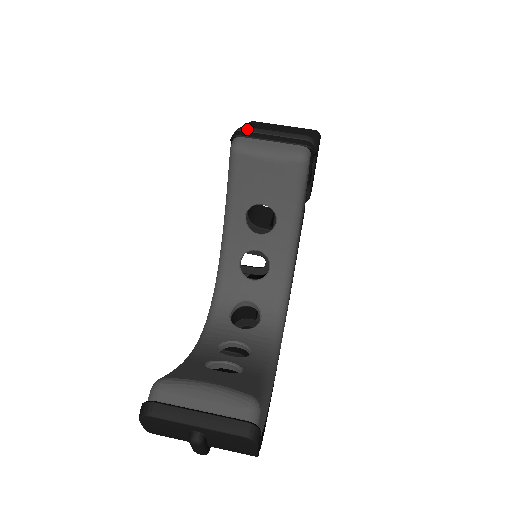
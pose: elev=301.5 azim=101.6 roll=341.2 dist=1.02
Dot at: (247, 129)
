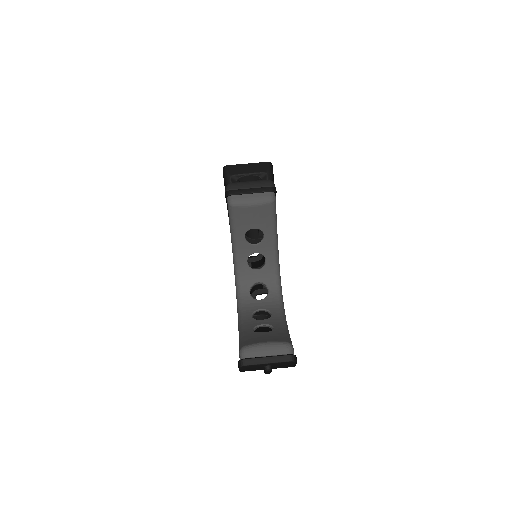
Dot at: (233, 187)
